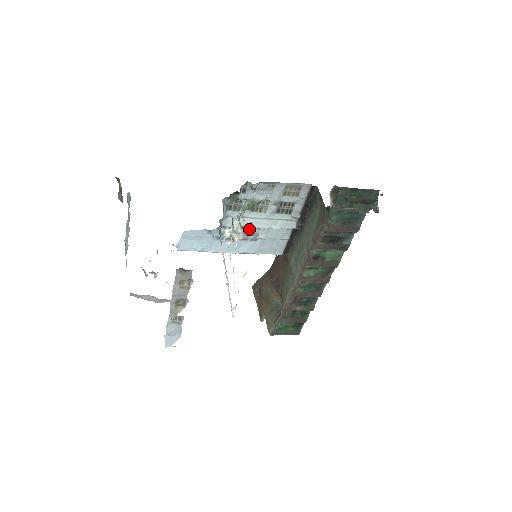
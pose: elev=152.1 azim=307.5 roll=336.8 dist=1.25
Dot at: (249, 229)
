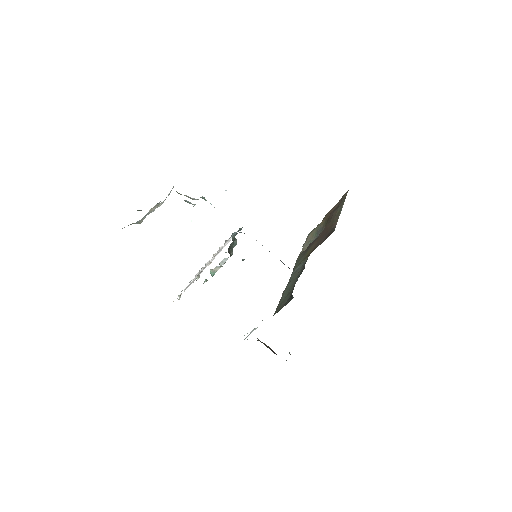
Dot at: occluded
